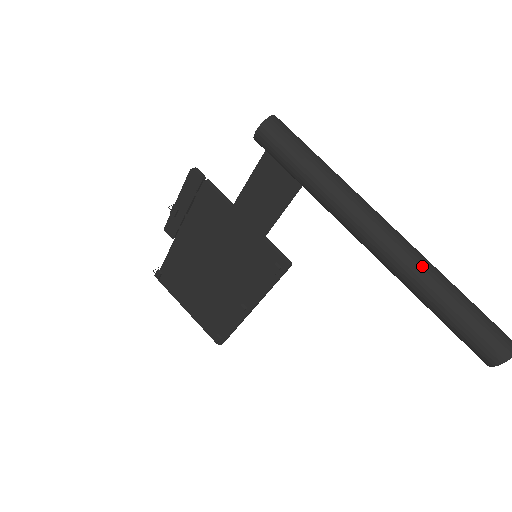
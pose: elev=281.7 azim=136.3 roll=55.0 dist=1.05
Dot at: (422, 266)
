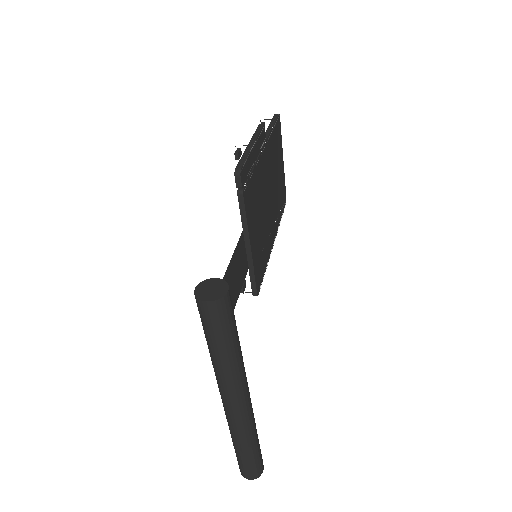
Dot at: (233, 431)
